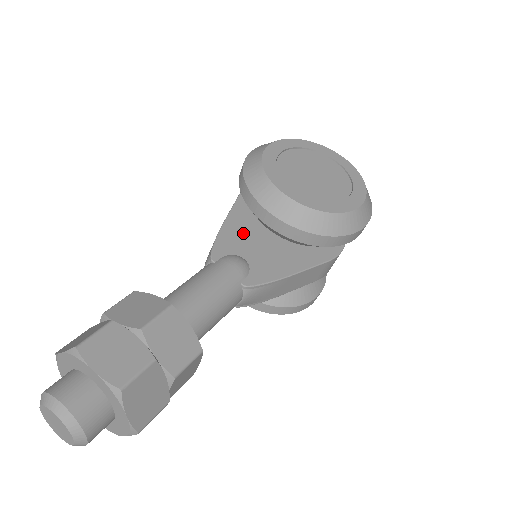
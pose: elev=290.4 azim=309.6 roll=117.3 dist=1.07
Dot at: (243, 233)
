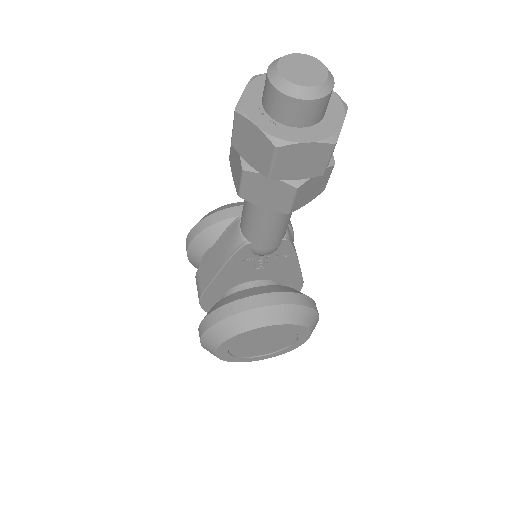
Dot at: occluded
